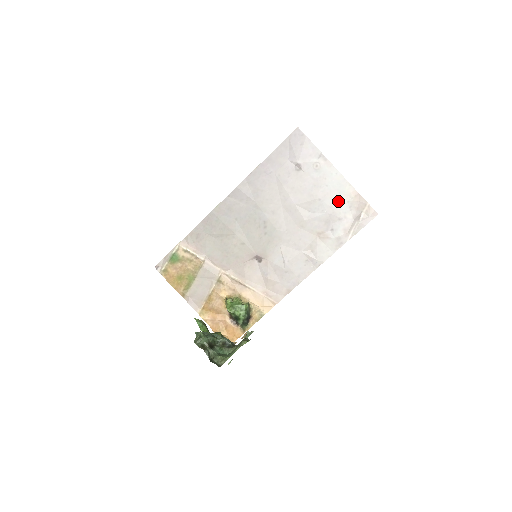
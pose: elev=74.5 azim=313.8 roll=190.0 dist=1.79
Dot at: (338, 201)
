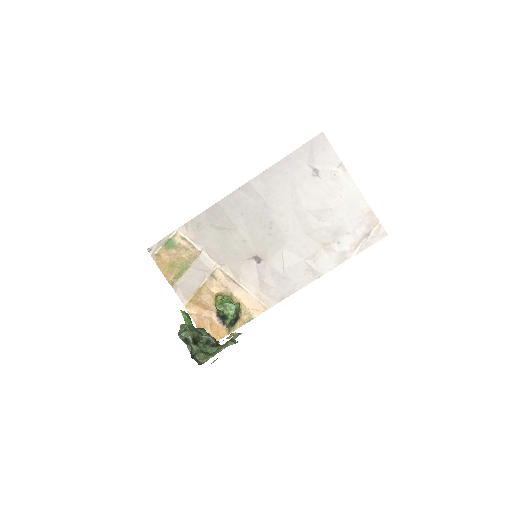
Dot at: (350, 214)
